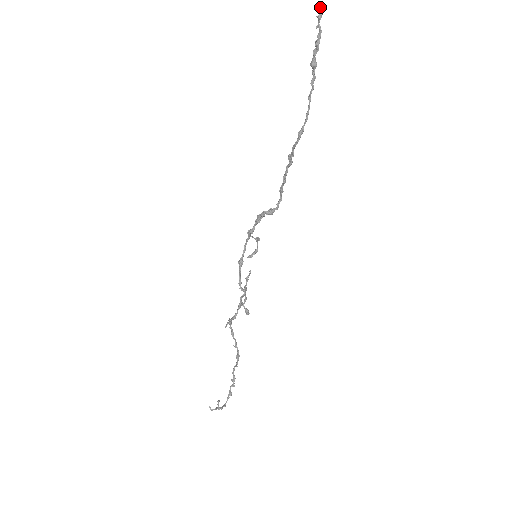
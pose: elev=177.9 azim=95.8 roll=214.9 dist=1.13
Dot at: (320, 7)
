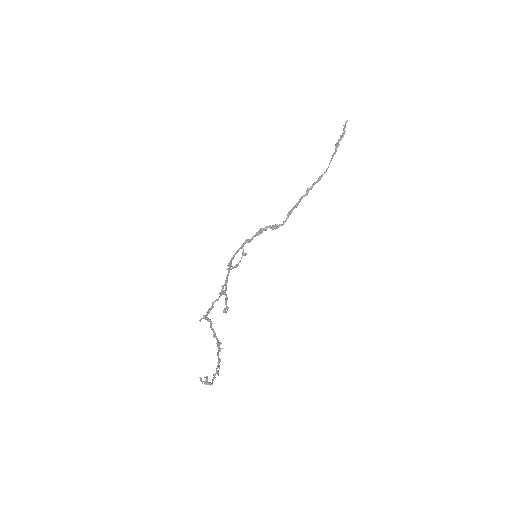
Dot at: occluded
